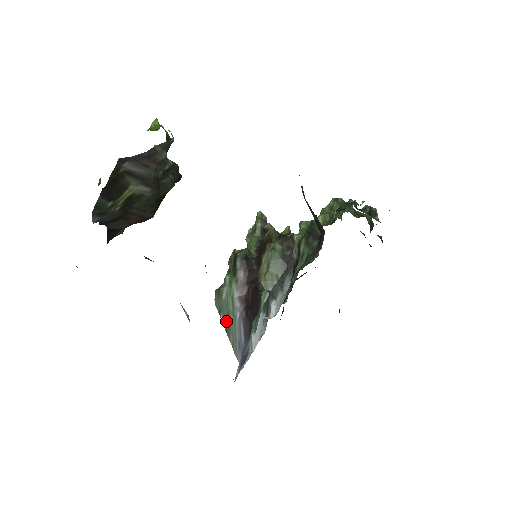
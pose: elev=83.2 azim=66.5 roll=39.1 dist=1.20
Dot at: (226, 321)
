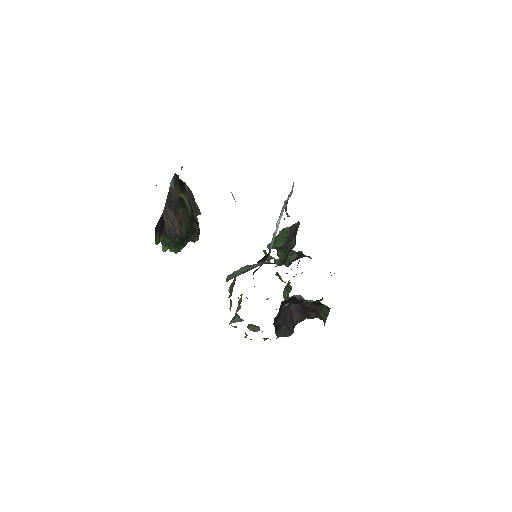
Dot at: (243, 272)
